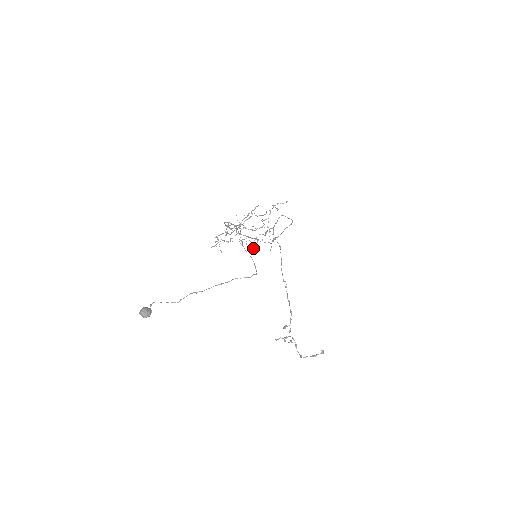
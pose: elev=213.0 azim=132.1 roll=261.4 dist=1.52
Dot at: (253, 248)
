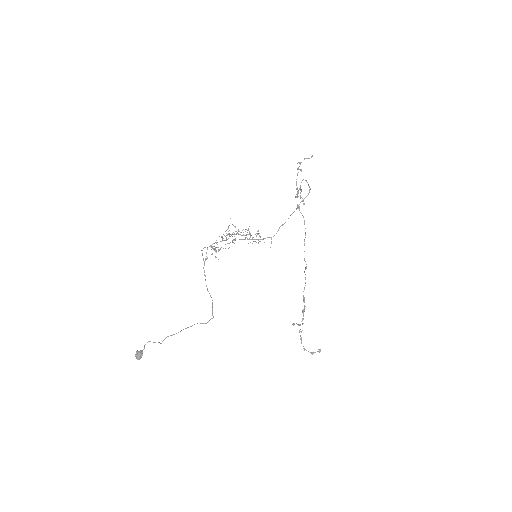
Dot at: (258, 243)
